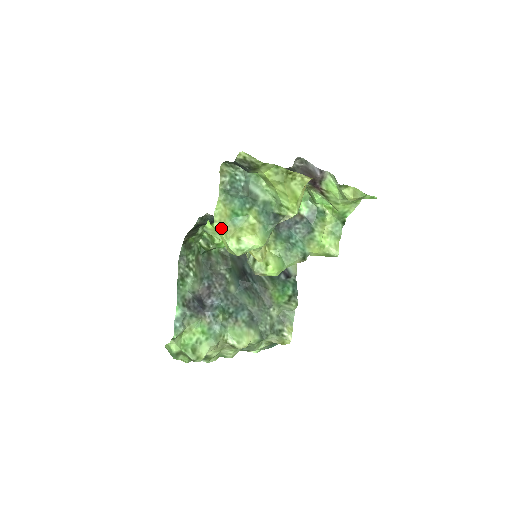
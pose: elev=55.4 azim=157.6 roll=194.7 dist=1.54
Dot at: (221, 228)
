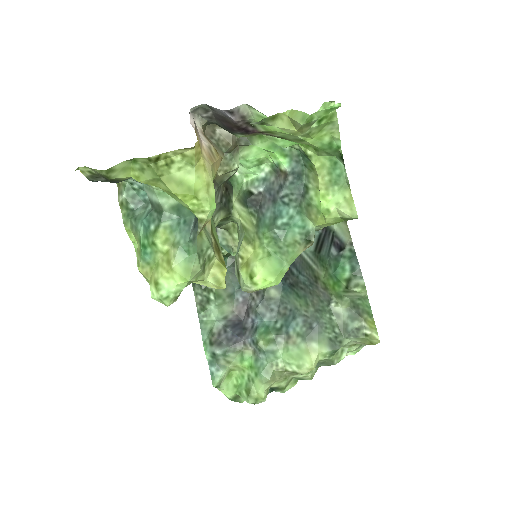
Dot at: occluded
